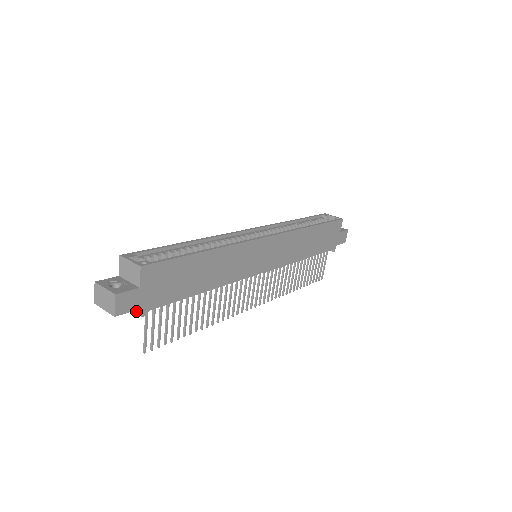
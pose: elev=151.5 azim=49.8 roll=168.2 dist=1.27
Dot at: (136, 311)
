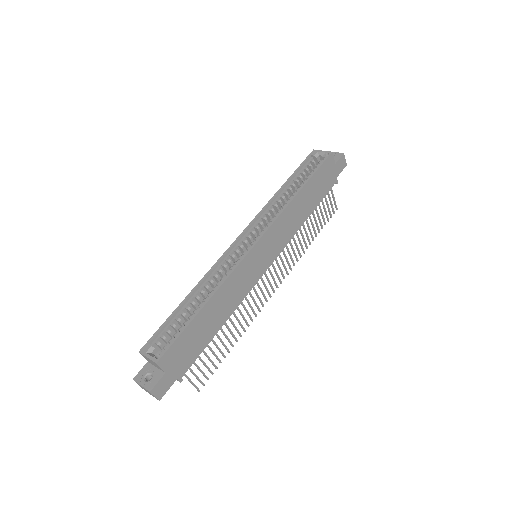
Dot at: occluded
